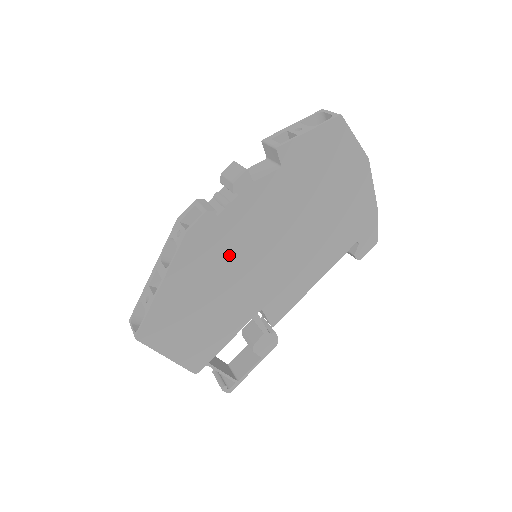
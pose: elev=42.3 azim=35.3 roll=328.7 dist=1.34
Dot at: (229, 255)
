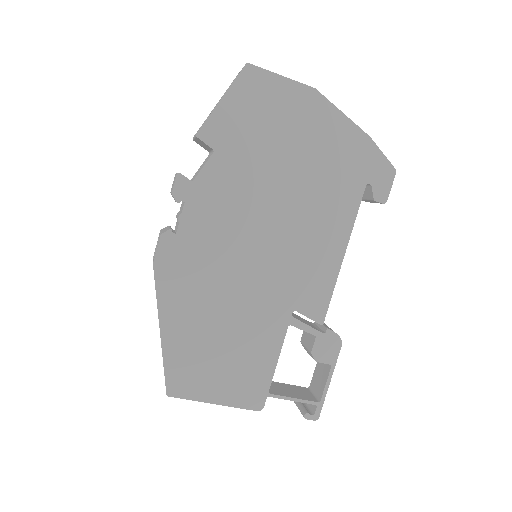
Dot at: (215, 268)
